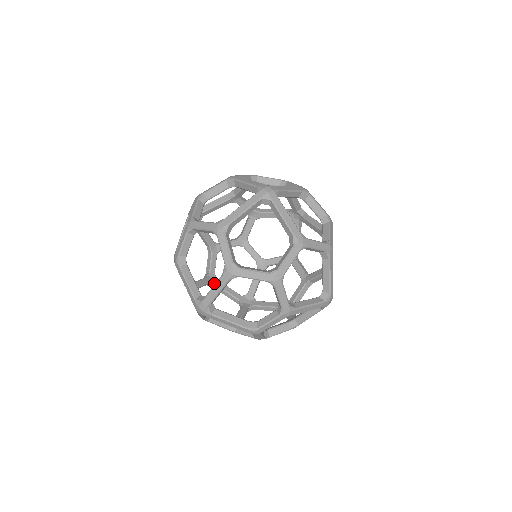
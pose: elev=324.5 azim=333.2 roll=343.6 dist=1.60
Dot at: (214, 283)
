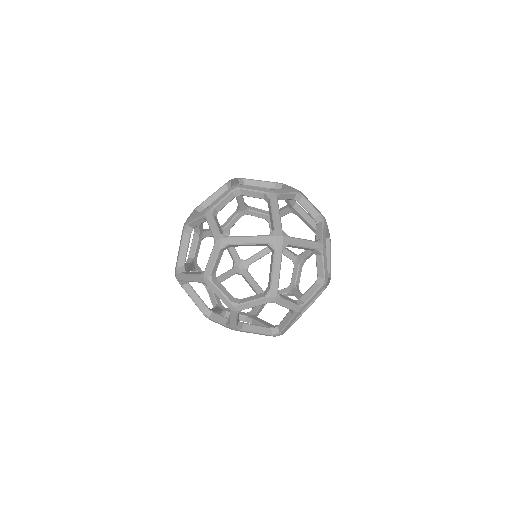
Dot at: occluded
